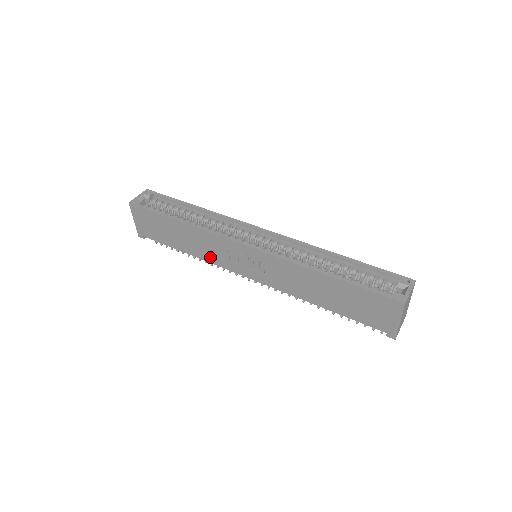
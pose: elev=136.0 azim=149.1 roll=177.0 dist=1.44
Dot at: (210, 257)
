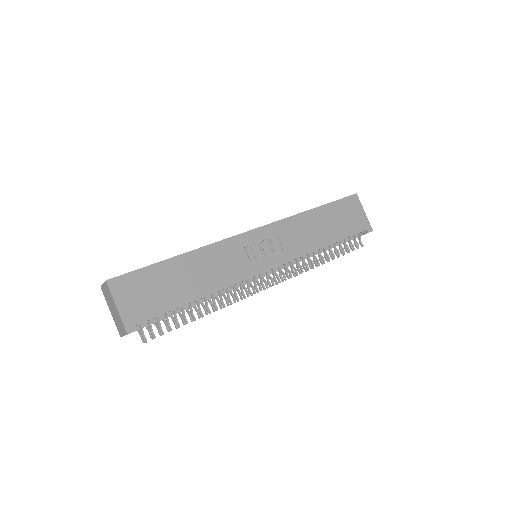
Dot at: (227, 278)
